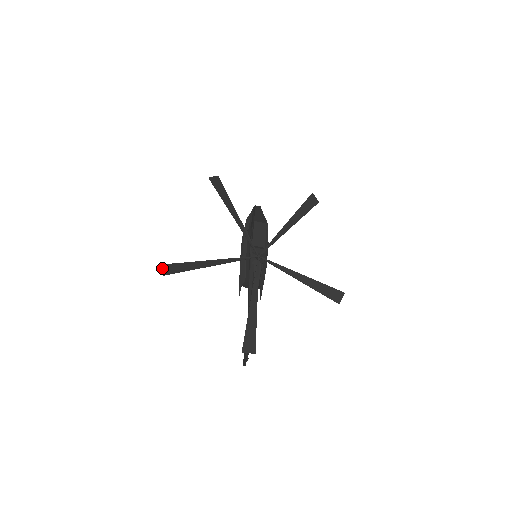
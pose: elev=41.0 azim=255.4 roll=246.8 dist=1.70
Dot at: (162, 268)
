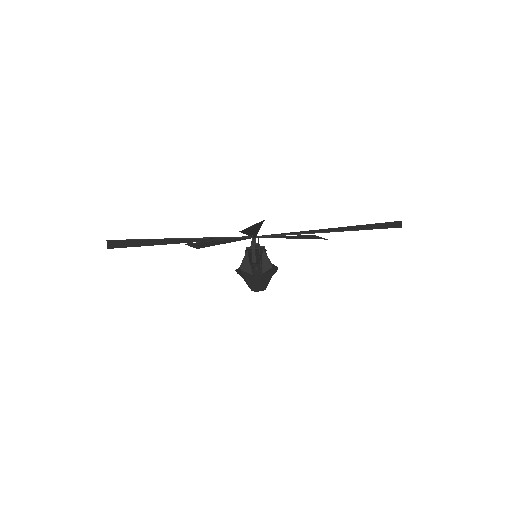
Dot at: (108, 246)
